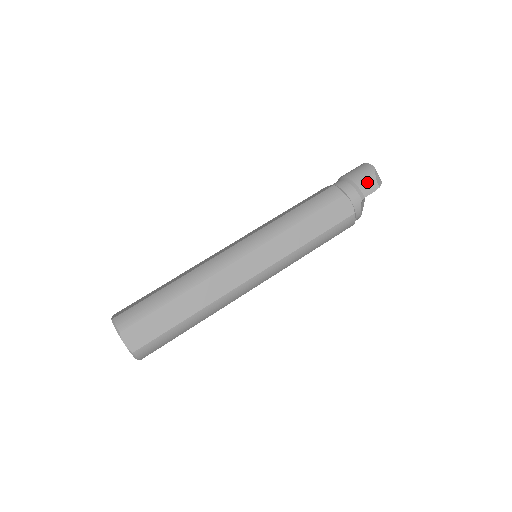
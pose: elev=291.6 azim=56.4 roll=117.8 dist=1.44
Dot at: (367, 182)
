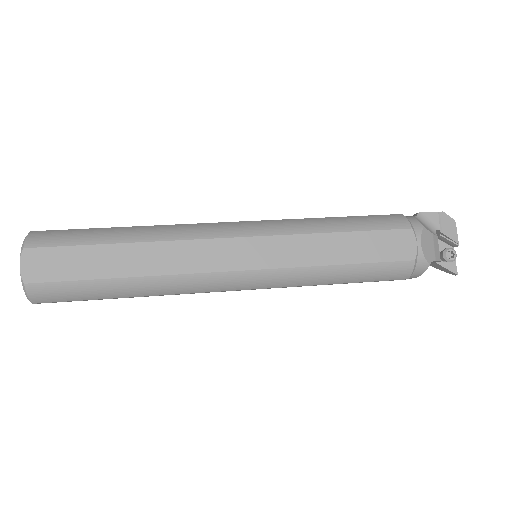
Dot at: occluded
